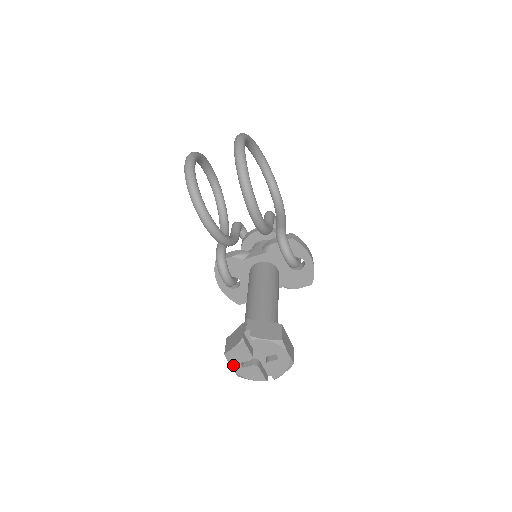
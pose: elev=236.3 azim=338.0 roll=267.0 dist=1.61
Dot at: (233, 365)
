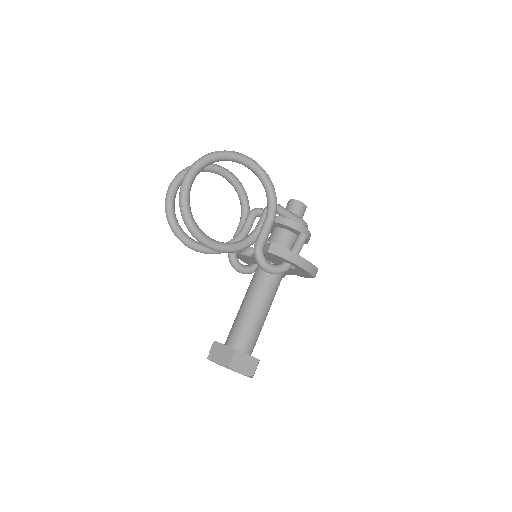
Dot at: occluded
